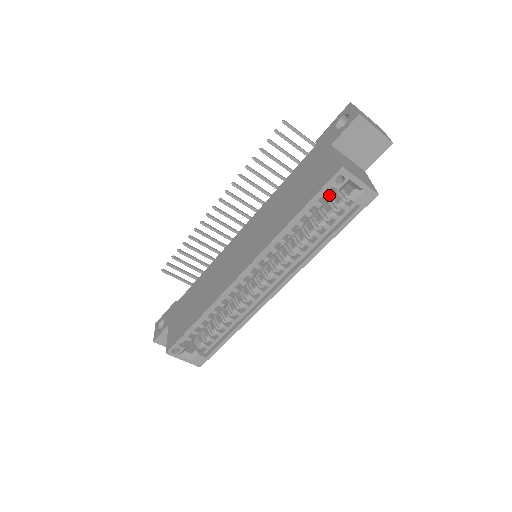
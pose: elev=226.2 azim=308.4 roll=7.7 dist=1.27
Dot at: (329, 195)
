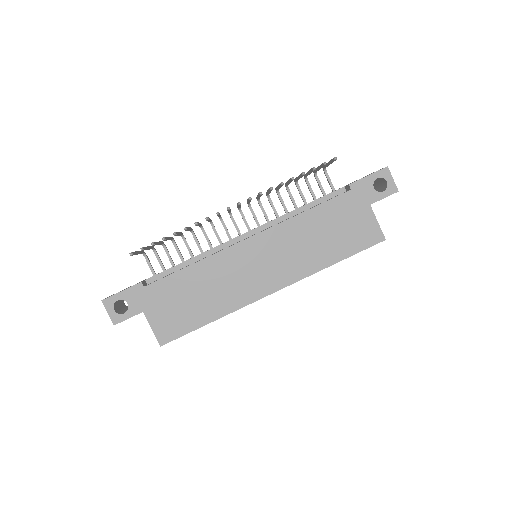
Dot at: occluded
